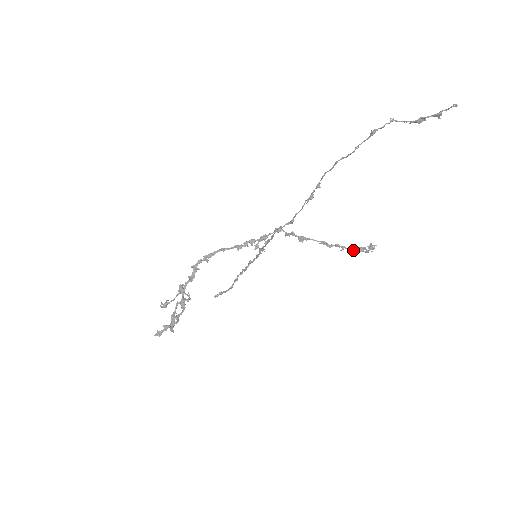
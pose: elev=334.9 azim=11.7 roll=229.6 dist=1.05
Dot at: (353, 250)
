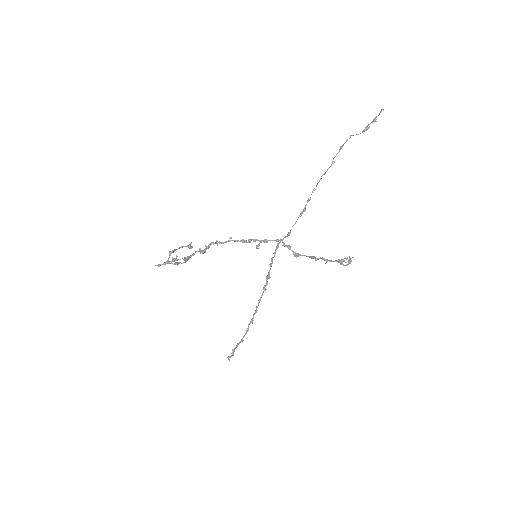
Dot at: (334, 261)
